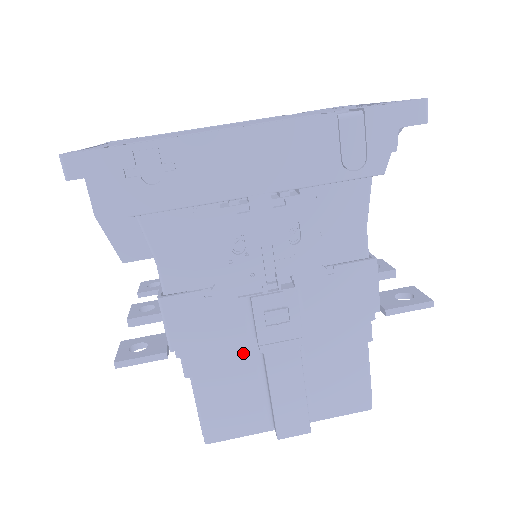
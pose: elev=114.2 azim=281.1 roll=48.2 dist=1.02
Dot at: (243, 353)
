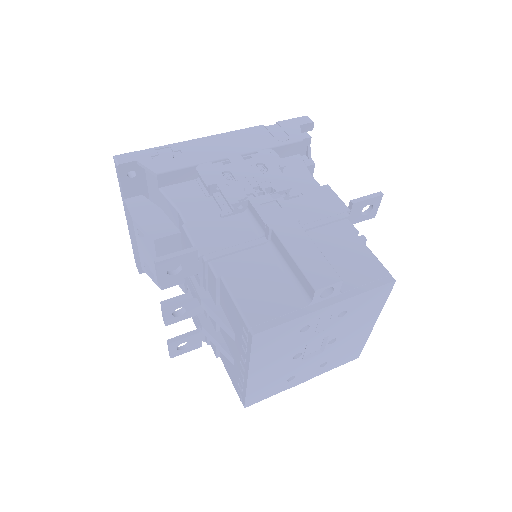
Dot at: (259, 253)
